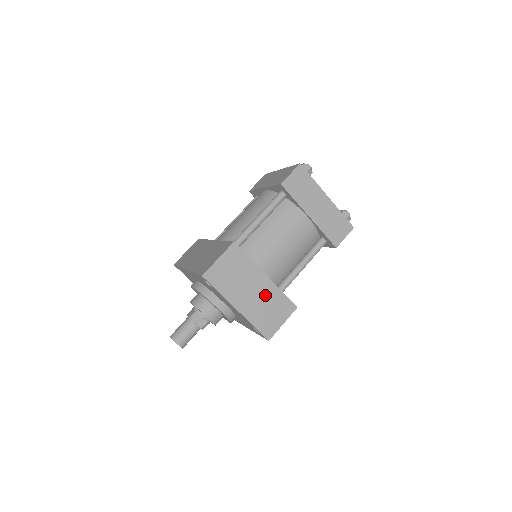
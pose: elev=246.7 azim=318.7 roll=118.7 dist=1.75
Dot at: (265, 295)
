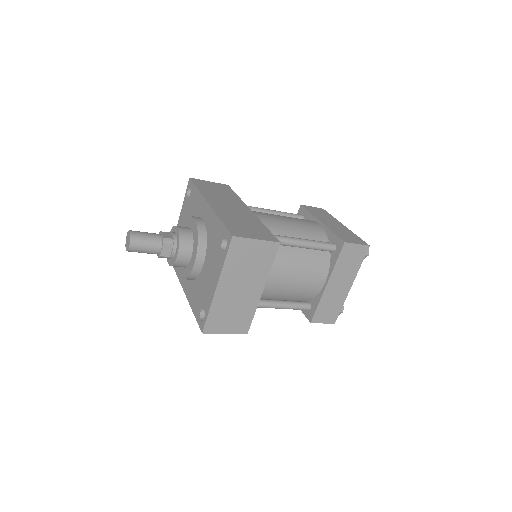
Dot at: (244, 301)
